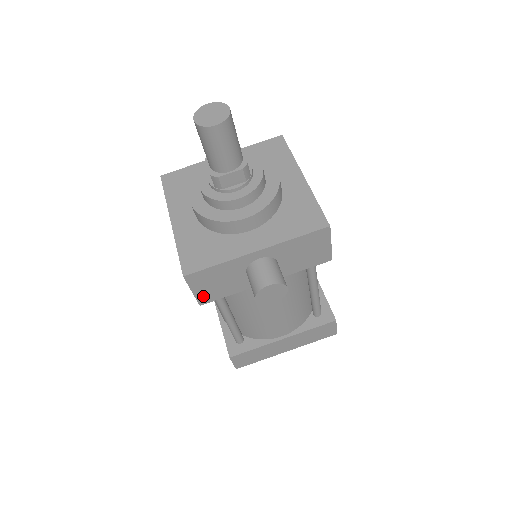
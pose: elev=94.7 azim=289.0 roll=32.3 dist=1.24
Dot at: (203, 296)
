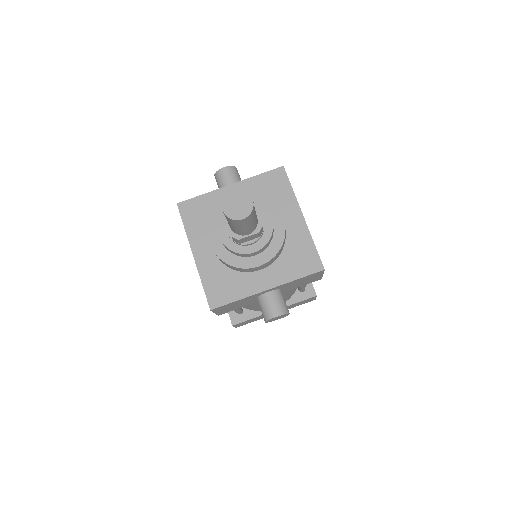
Dot at: (222, 312)
